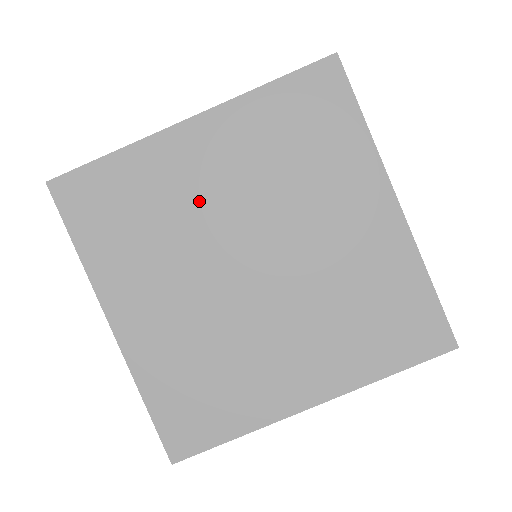
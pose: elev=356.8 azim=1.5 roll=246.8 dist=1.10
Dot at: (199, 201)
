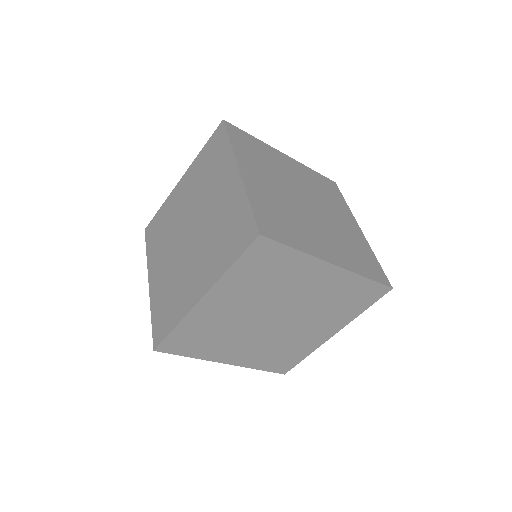
Dot at: (286, 172)
